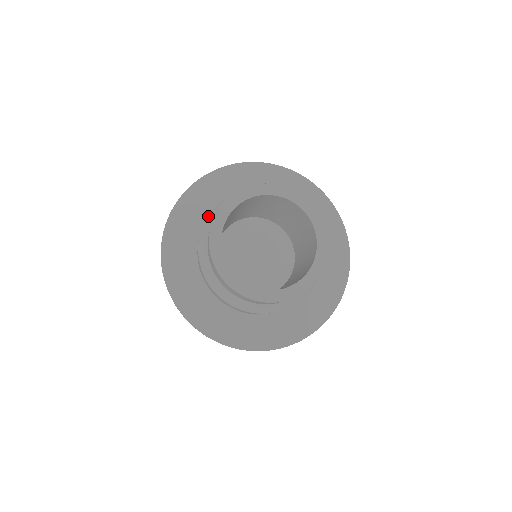
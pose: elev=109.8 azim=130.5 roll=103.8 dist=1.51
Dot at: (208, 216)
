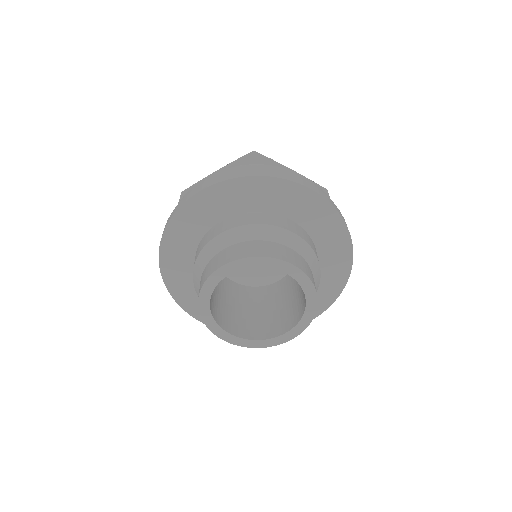
Dot at: (233, 229)
